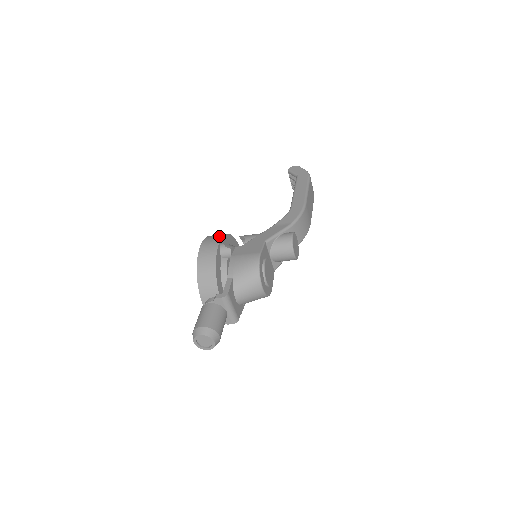
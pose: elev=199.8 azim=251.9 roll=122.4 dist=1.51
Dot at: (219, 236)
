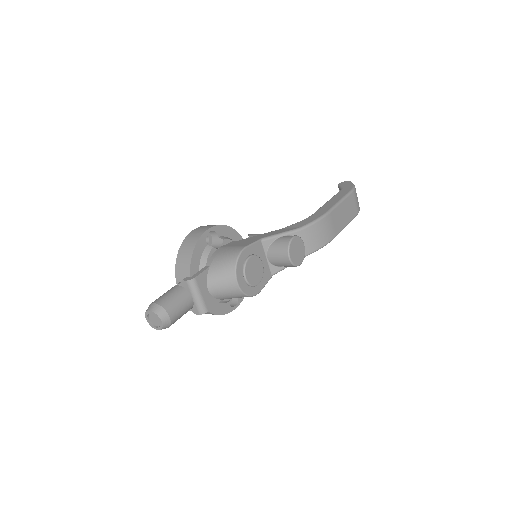
Dot at: (214, 225)
